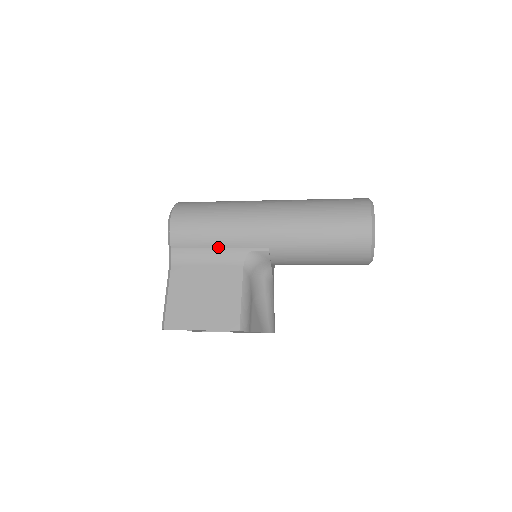
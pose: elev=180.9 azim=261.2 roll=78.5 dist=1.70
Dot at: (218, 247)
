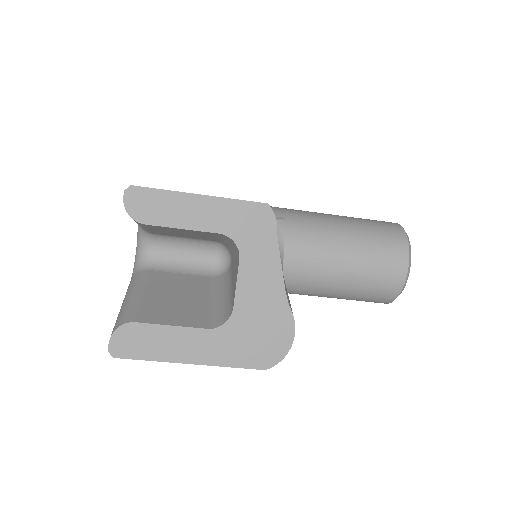
Dot at: occluded
